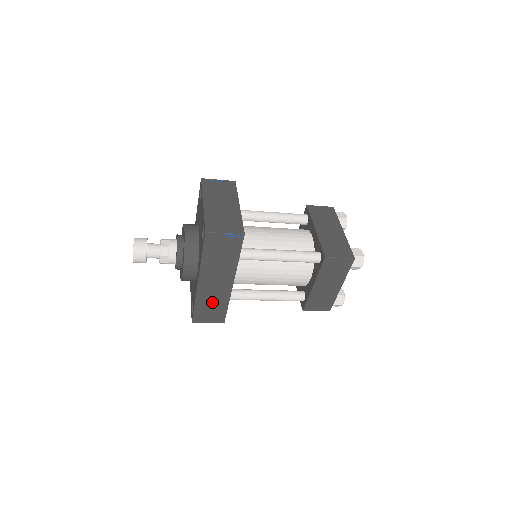
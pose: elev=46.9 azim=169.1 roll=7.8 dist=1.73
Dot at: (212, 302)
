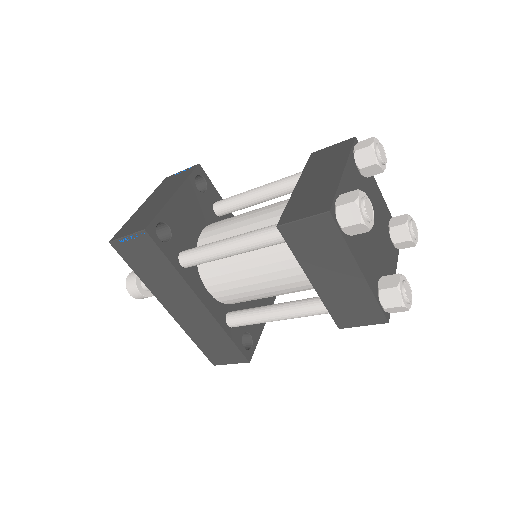
Dot at: (207, 334)
